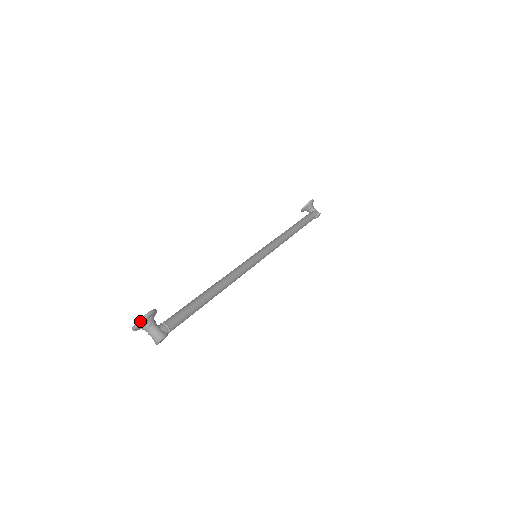
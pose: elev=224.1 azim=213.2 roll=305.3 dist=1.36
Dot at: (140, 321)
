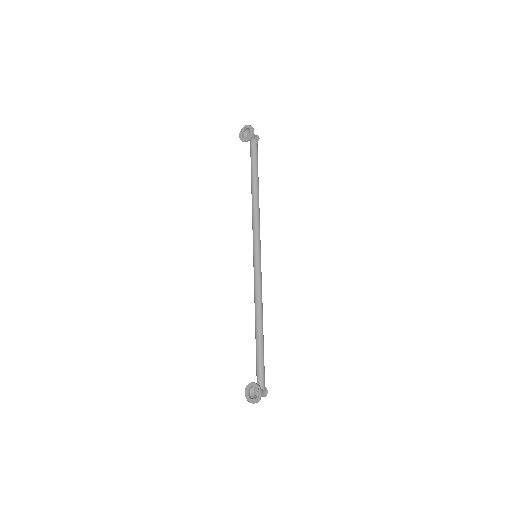
Dot at: occluded
